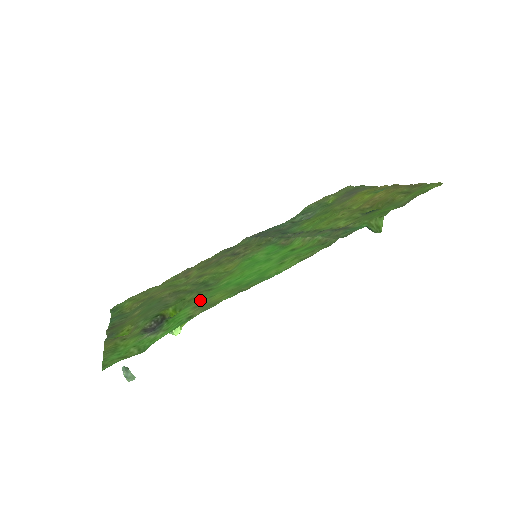
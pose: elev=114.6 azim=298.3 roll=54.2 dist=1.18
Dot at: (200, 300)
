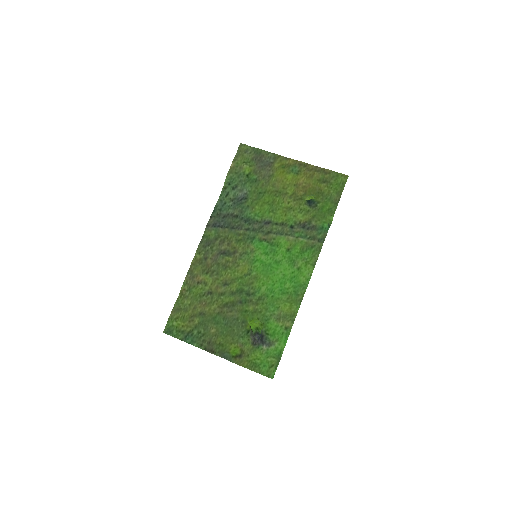
Dot at: (272, 312)
